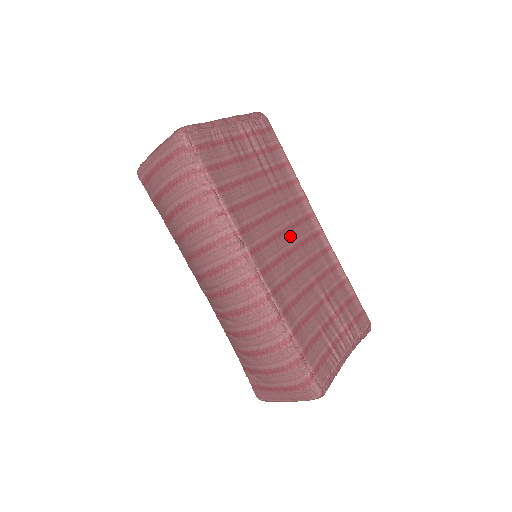
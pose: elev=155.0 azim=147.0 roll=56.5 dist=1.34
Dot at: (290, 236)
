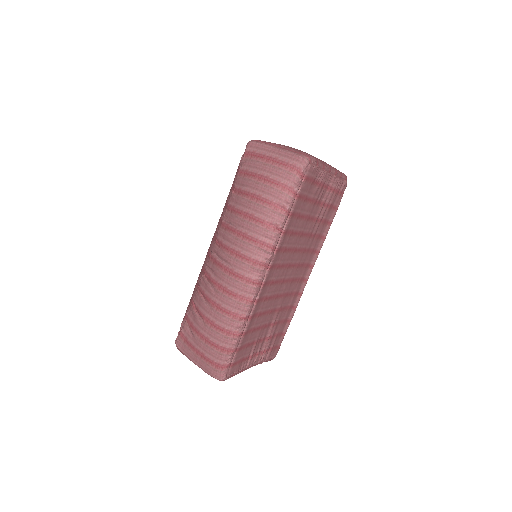
Dot at: (293, 271)
